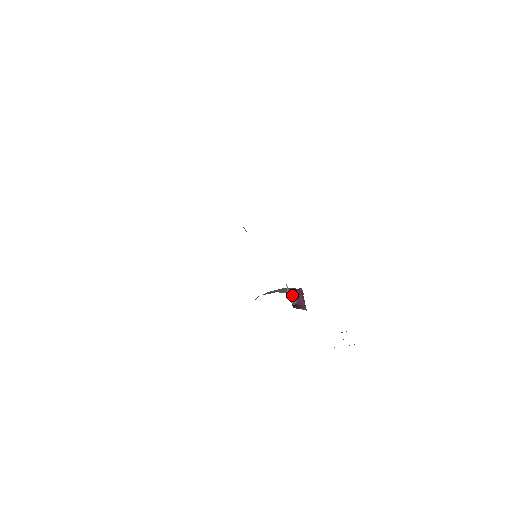
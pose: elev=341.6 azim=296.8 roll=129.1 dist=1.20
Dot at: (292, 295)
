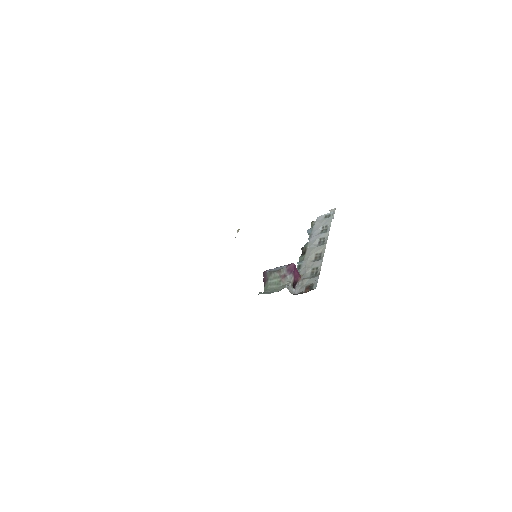
Dot at: (291, 280)
